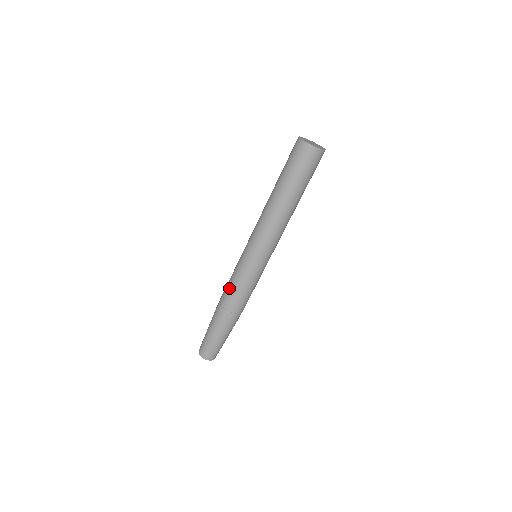
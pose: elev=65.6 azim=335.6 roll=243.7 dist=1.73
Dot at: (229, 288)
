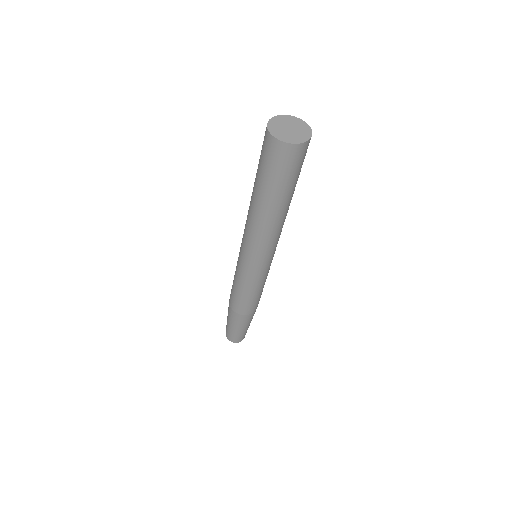
Dot at: (234, 288)
